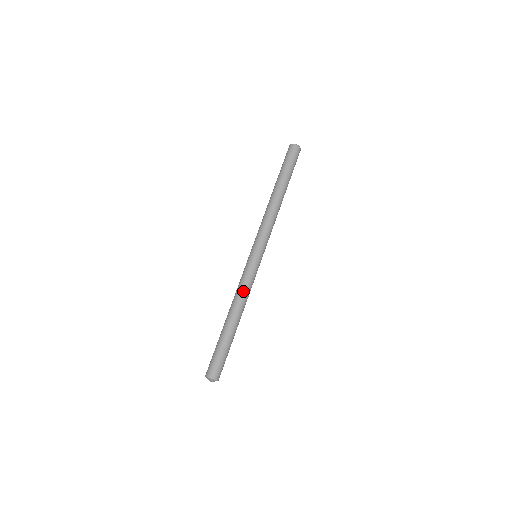
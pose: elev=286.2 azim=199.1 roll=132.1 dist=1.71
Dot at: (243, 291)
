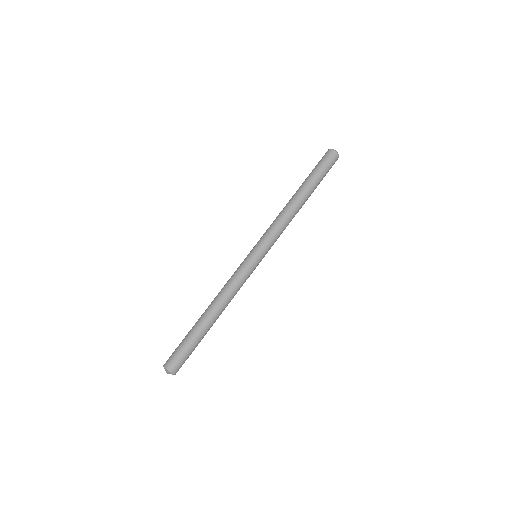
Dot at: (225, 286)
